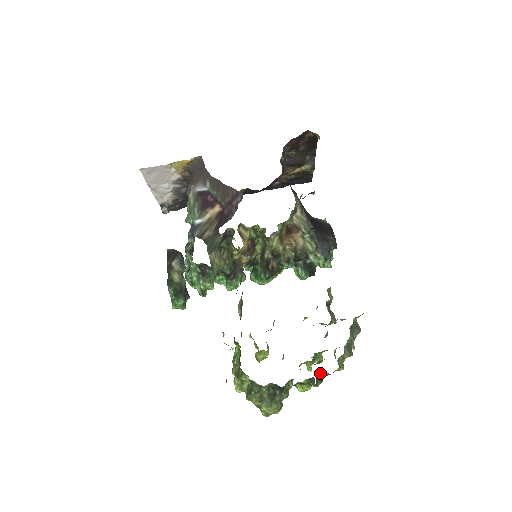
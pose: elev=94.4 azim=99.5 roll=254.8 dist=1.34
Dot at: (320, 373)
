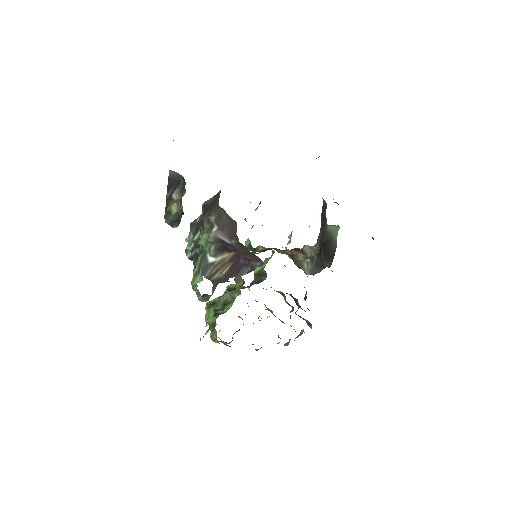
Dot at: occluded
